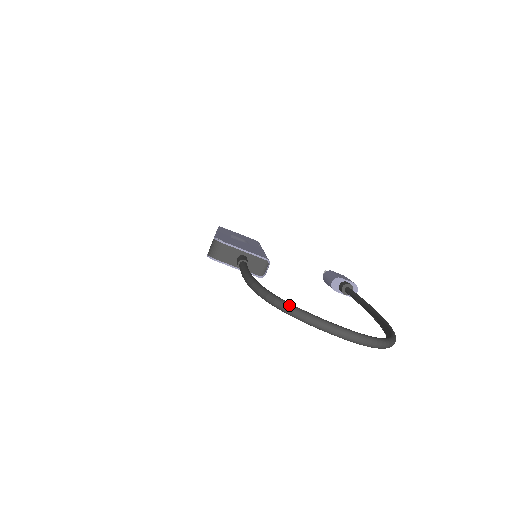
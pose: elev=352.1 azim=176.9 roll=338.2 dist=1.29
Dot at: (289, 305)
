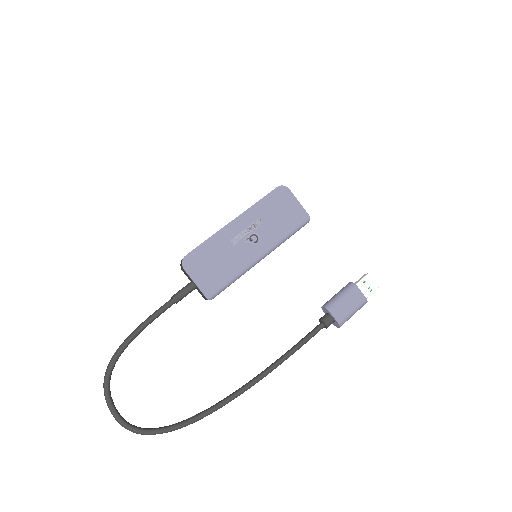
Dot at: (104, 386)
